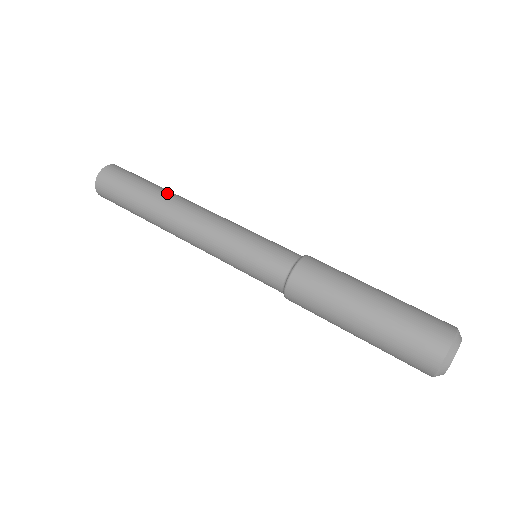
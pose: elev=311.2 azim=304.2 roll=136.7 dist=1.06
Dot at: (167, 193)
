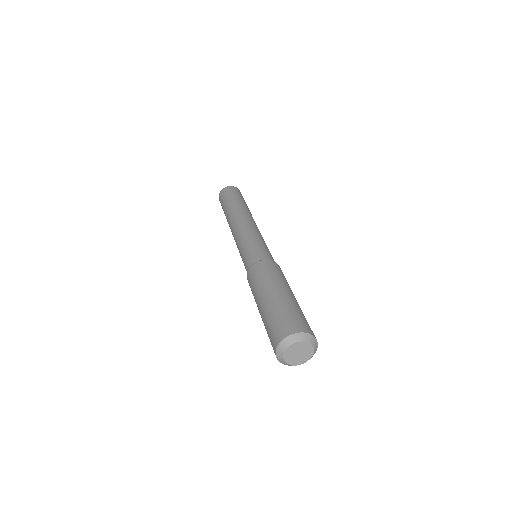
Dot at: (238, 207)
